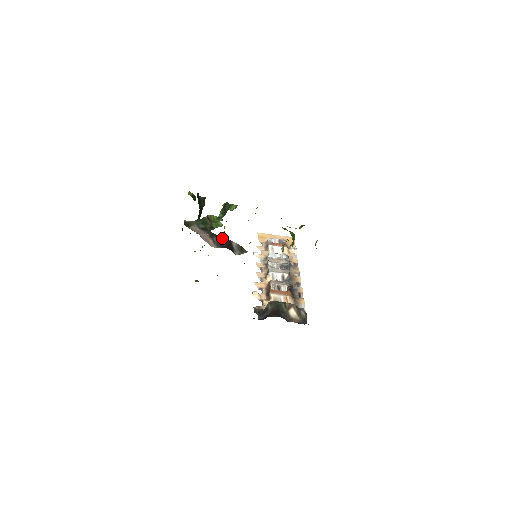
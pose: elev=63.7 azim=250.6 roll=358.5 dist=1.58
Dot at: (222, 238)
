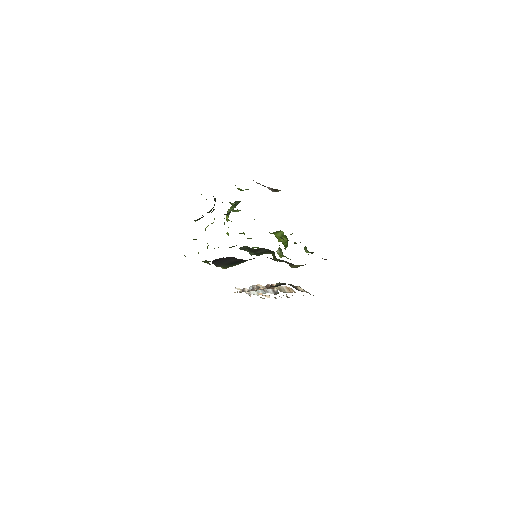
Dot at: occluded
